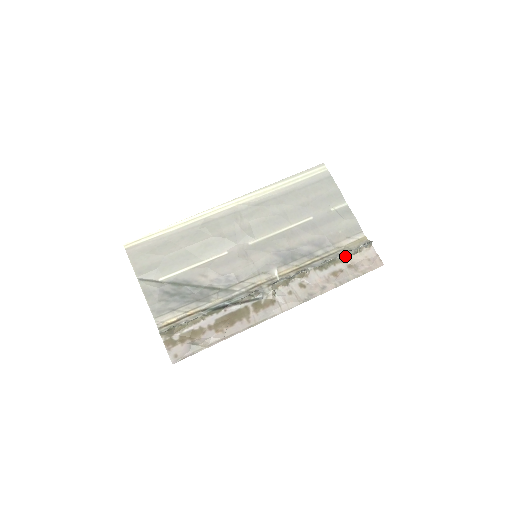
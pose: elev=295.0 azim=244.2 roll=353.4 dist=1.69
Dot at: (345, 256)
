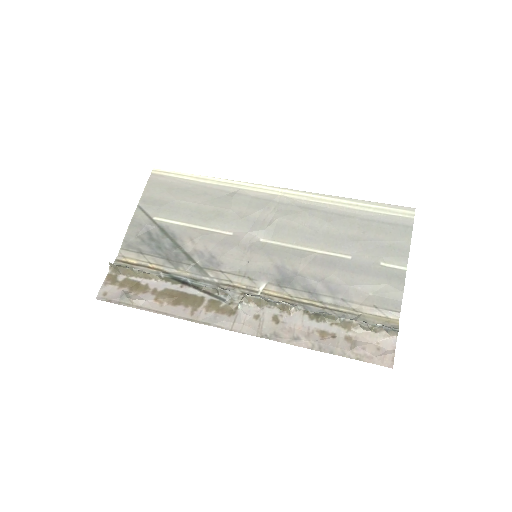
Dot at: (351, 323)
